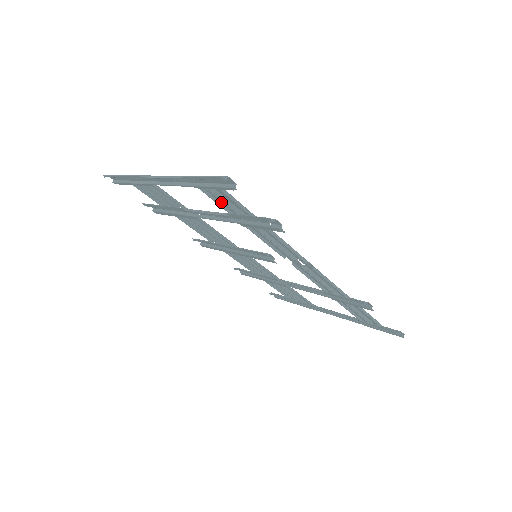
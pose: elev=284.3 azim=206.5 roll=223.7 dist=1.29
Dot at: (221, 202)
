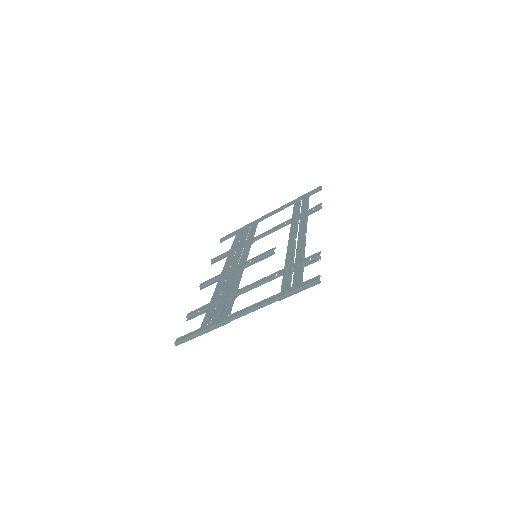
Dot at: (283, 279)
